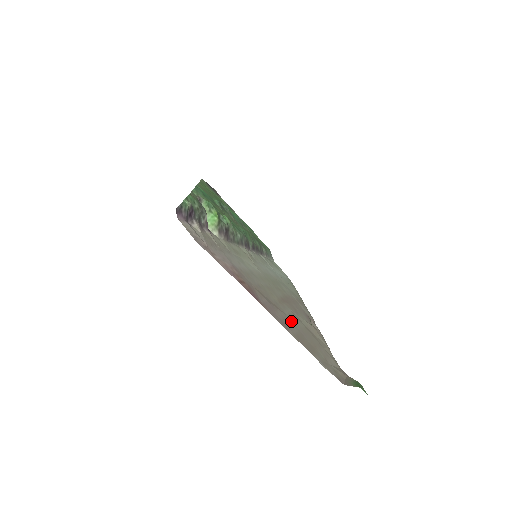
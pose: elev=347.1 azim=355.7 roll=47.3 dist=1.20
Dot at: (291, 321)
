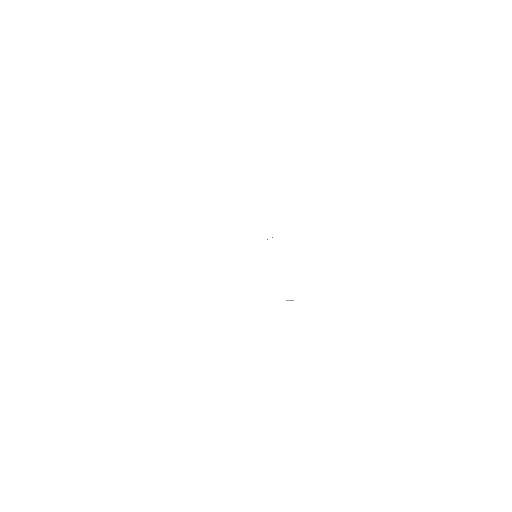
Dot at: occluded
